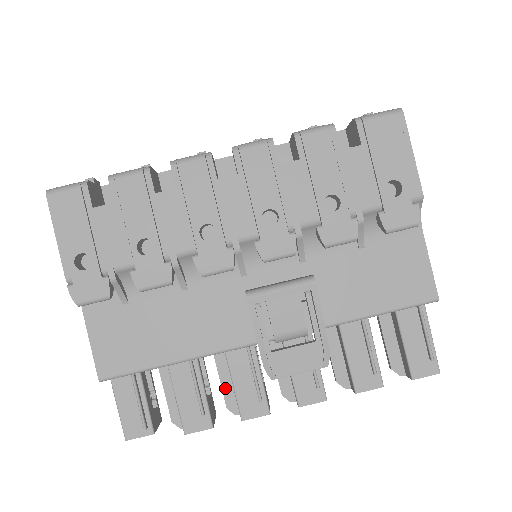
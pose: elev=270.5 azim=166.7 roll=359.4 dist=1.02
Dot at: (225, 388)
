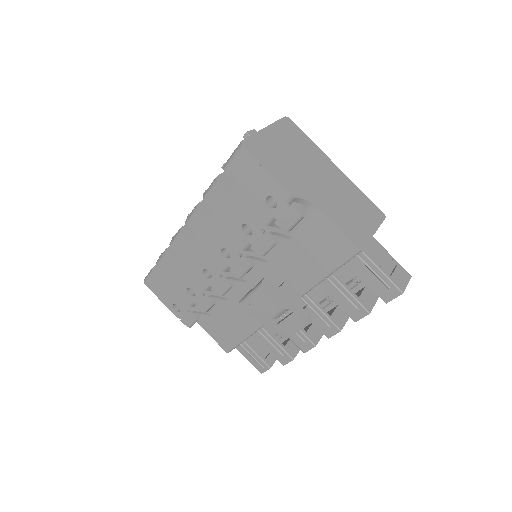
Dot at: occluded
